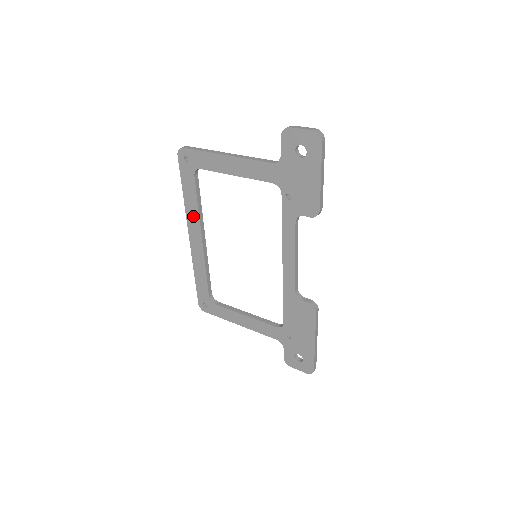
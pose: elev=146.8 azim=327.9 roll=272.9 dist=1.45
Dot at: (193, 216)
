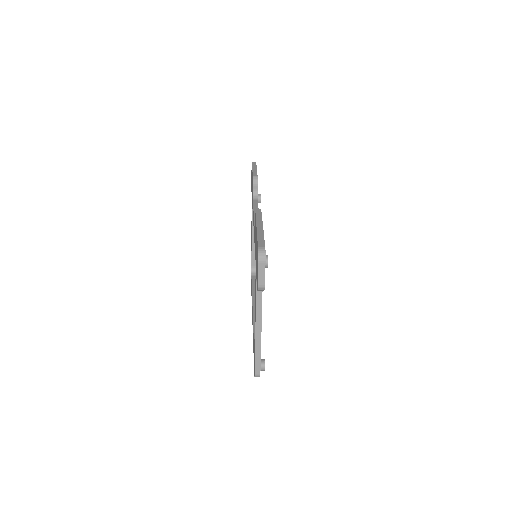
Dot at: occluded
